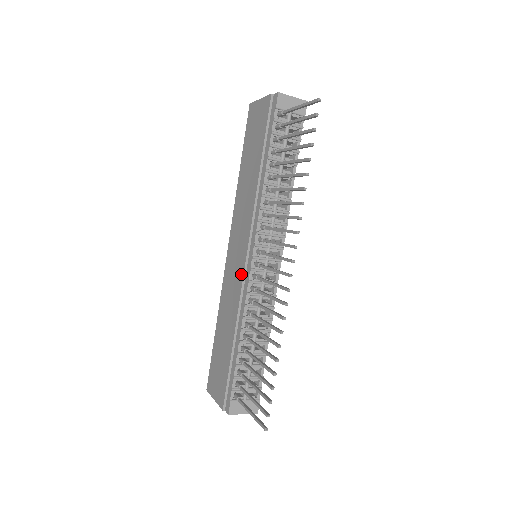
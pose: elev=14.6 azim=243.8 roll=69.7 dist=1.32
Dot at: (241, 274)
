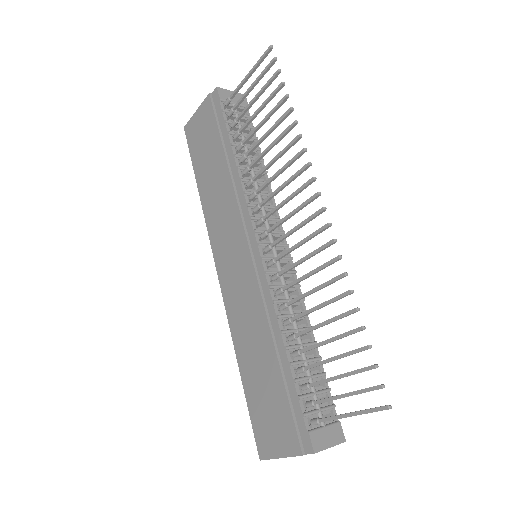
Dot at: (251, 273)
